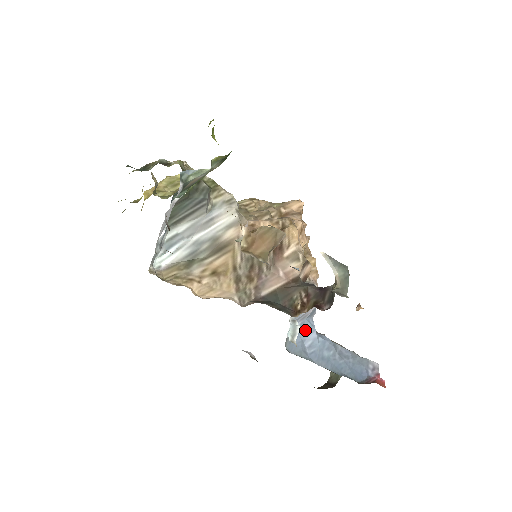
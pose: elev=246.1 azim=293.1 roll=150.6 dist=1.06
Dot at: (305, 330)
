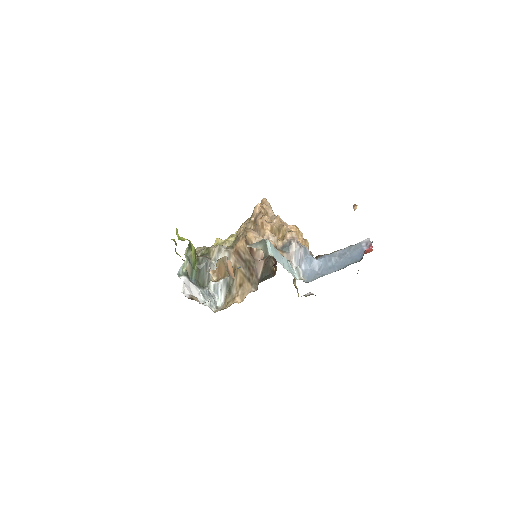
Dot at: (309, 264)
